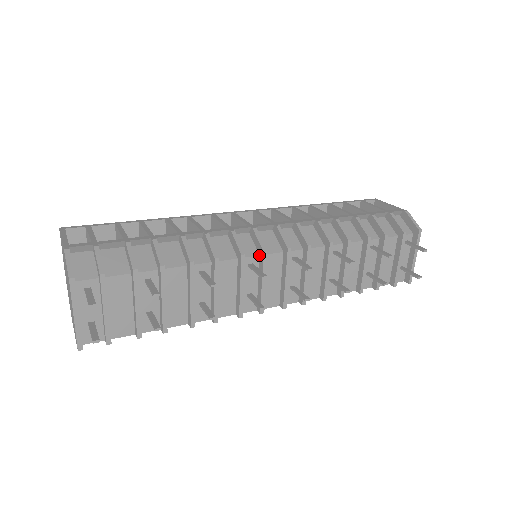
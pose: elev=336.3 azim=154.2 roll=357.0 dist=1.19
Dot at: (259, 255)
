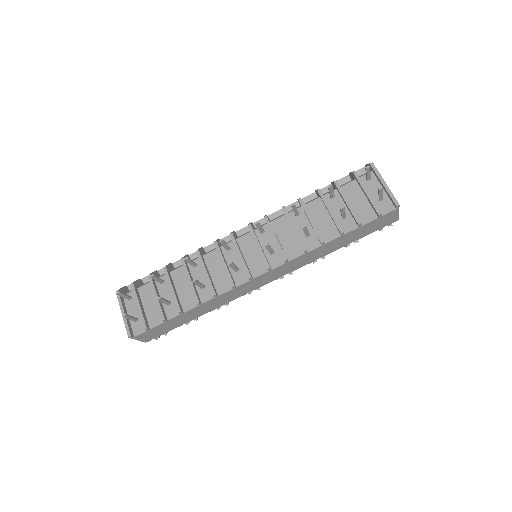
Dot at: occluded
